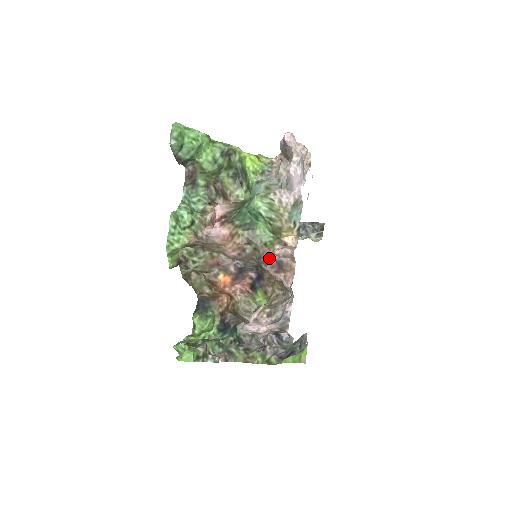
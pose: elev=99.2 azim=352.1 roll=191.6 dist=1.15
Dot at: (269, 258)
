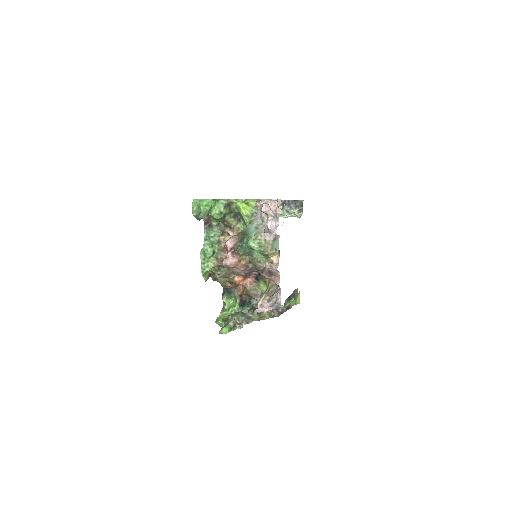
Dot at: (264, 269)
